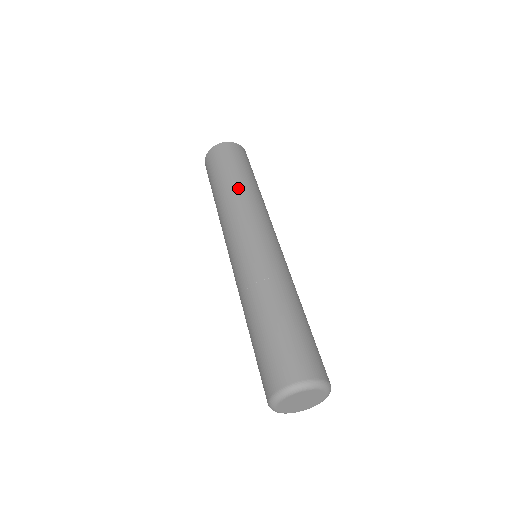
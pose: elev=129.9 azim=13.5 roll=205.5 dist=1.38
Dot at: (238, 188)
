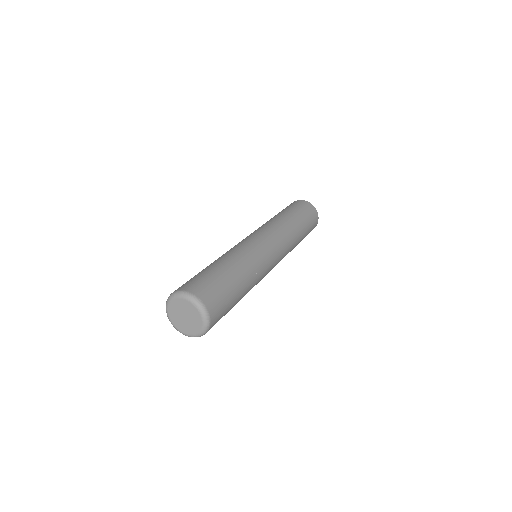
Dot at: (273, 218)
